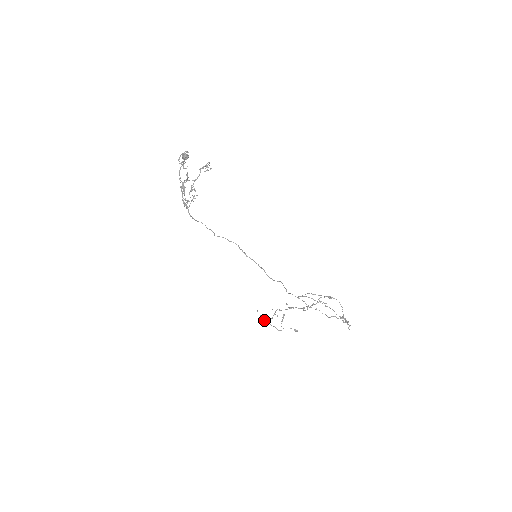
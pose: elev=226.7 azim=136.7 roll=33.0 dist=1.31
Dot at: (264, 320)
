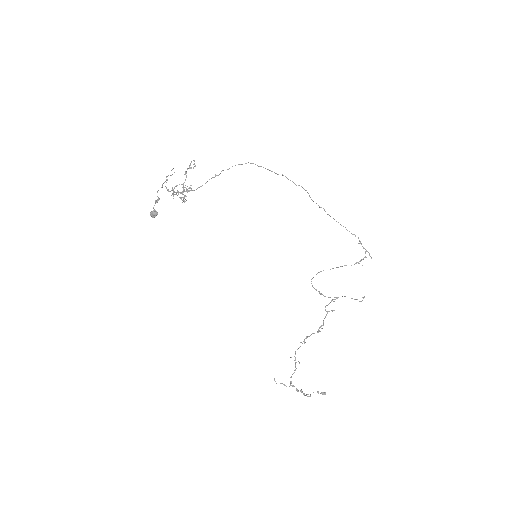
Dot at: occluded
